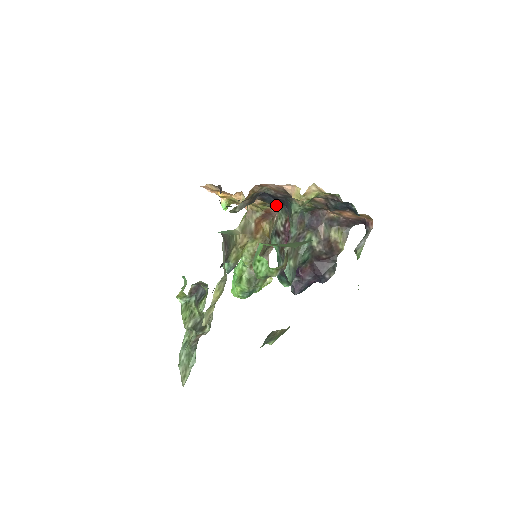
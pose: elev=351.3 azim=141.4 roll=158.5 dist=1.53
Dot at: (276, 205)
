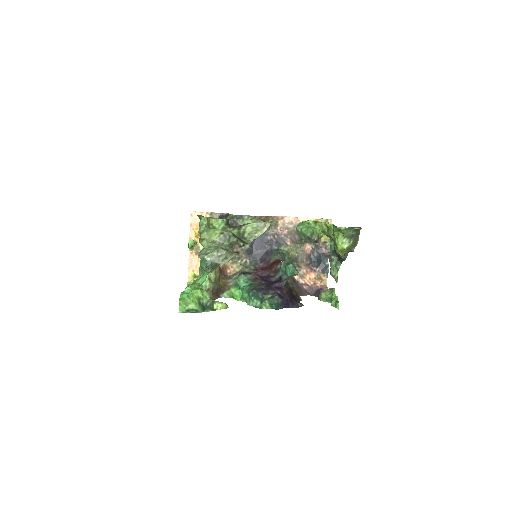
Dot at: (245, 260)
